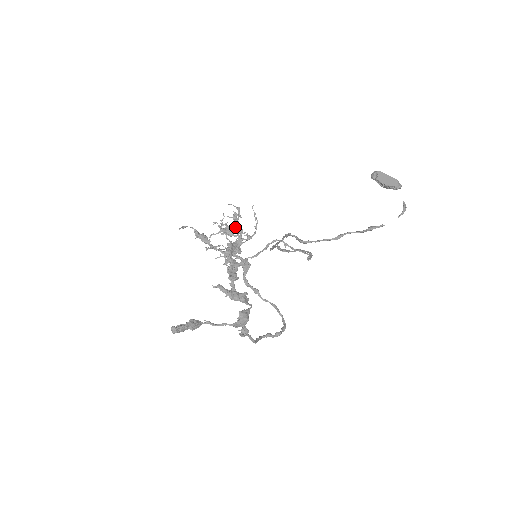
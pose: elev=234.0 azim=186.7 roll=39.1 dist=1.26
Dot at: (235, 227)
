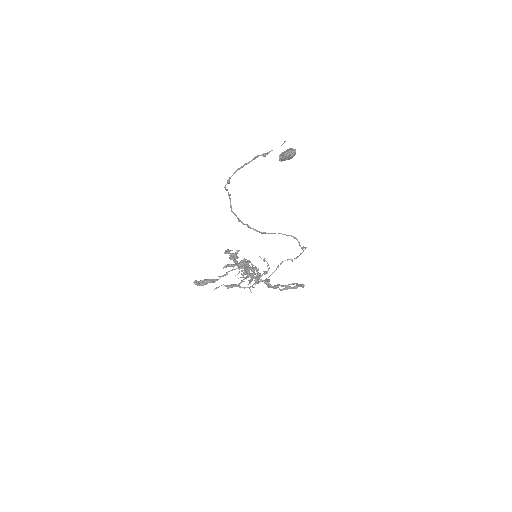
Dot at: occluded
